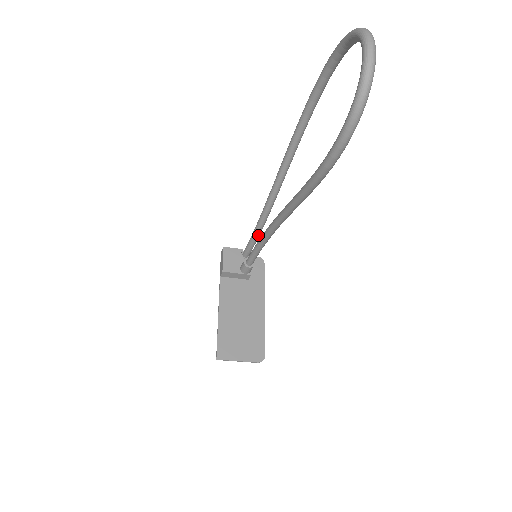
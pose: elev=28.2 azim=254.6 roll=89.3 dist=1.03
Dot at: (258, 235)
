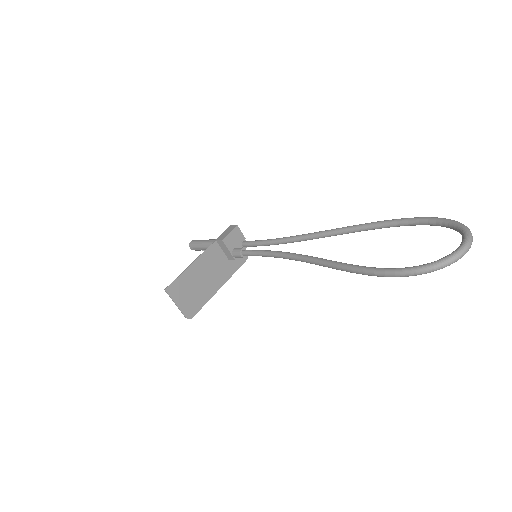
Dot at: (269, 245)
